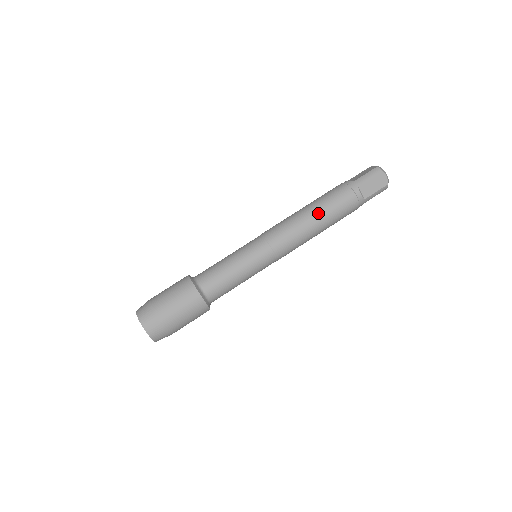
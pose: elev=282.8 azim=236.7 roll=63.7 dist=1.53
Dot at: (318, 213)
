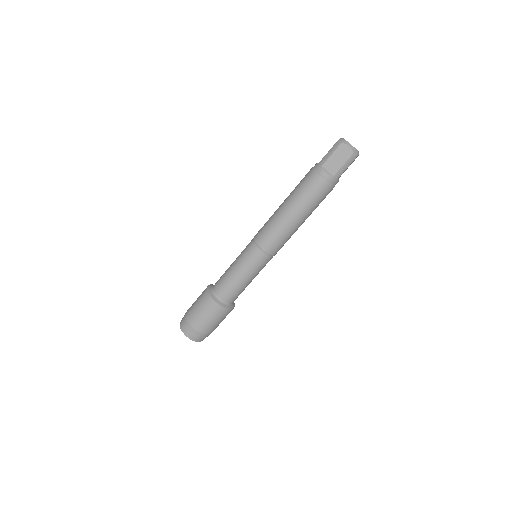
Dot at: (307, 217)
